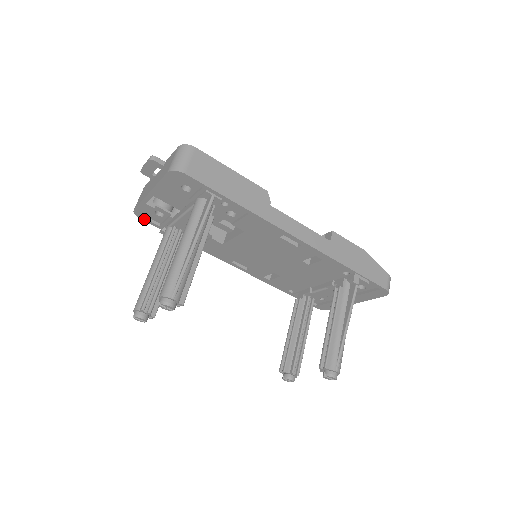
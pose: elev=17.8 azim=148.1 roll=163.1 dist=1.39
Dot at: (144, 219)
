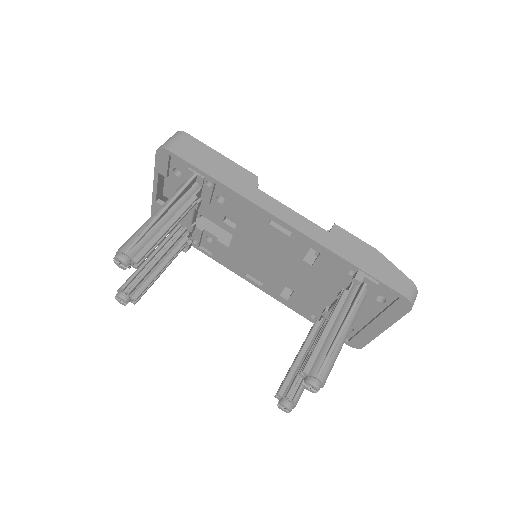
Dot at: occluded
